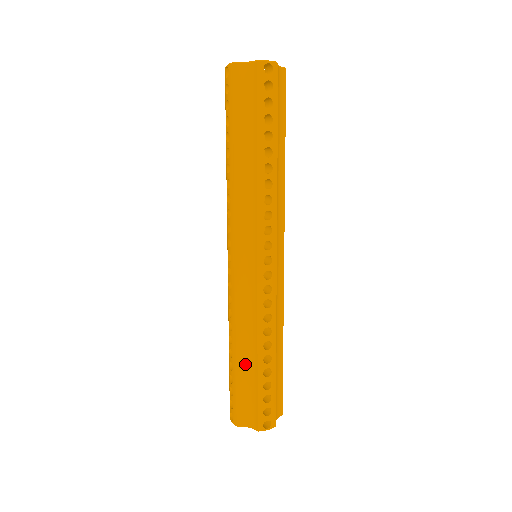
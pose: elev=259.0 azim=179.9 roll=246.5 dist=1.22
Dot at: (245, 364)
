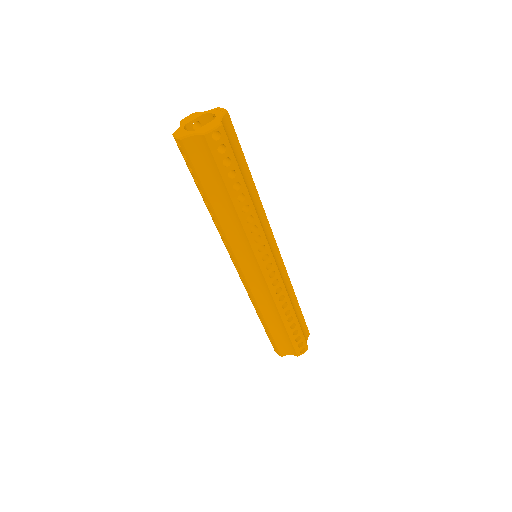
Dot at: (275, 326)
